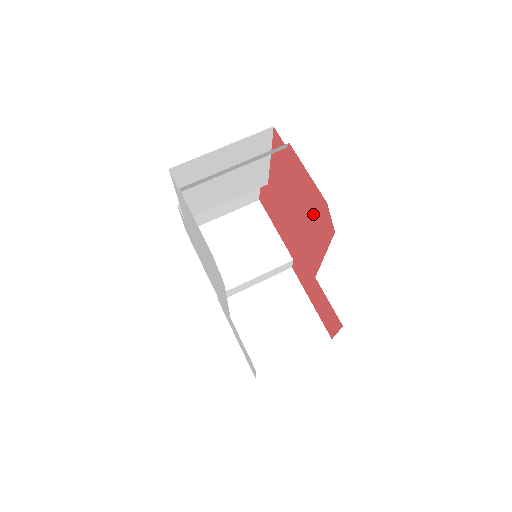
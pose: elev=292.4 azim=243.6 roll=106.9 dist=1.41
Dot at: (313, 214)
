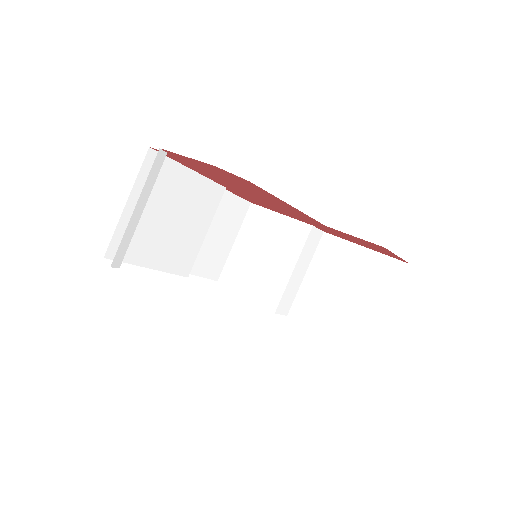
Dot at: (238, 182)
